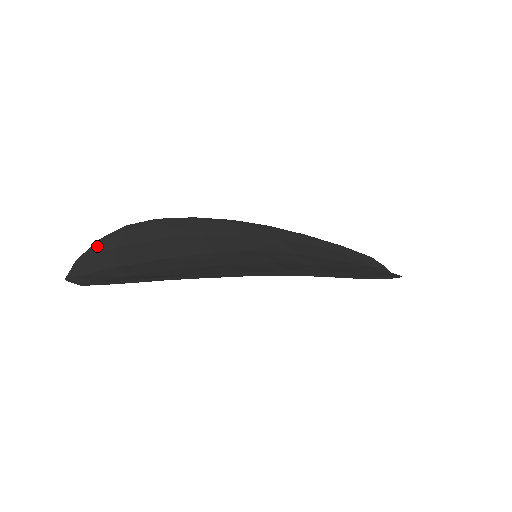
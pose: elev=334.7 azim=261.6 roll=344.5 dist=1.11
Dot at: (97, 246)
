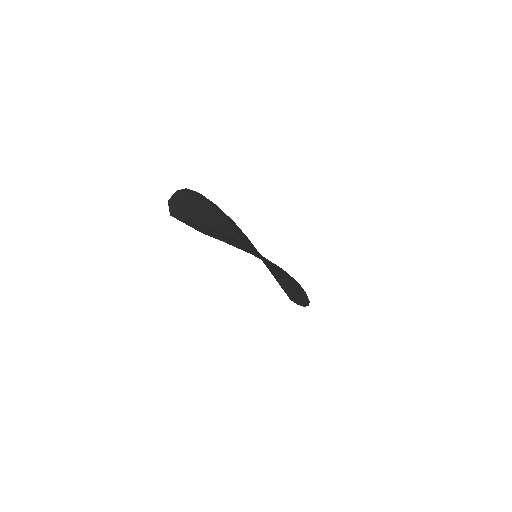
Dot at: (177, 196)
